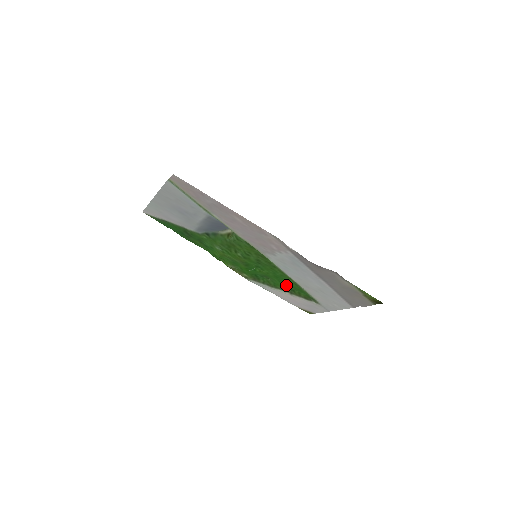
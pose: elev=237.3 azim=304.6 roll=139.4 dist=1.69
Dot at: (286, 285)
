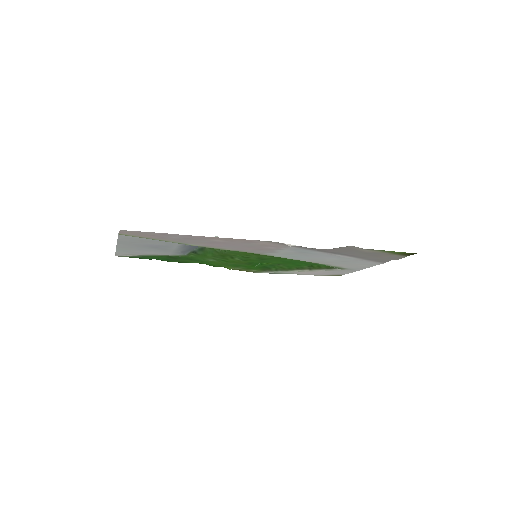
Dot at: (301, 265)
